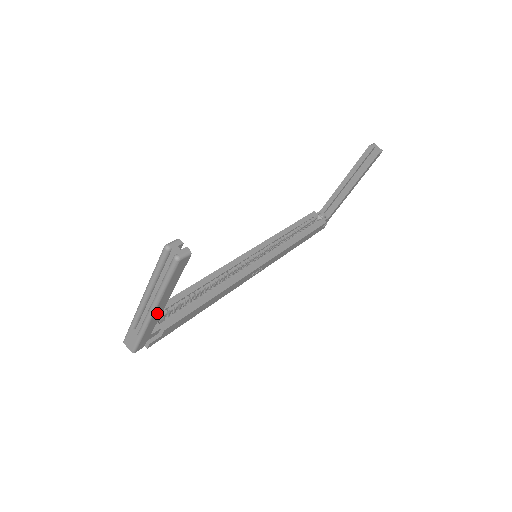
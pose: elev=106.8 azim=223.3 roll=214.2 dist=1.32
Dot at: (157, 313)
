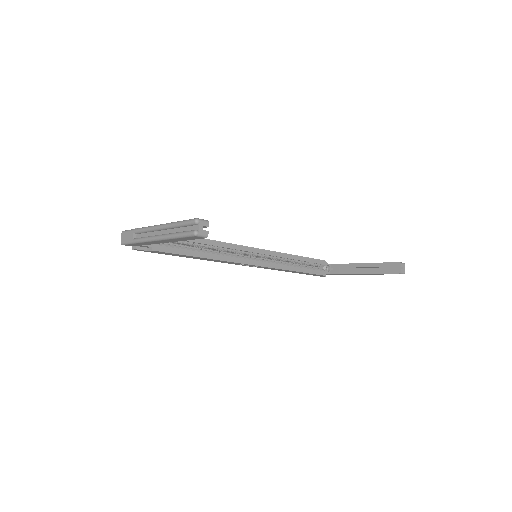
Dot at: (156, 242)
